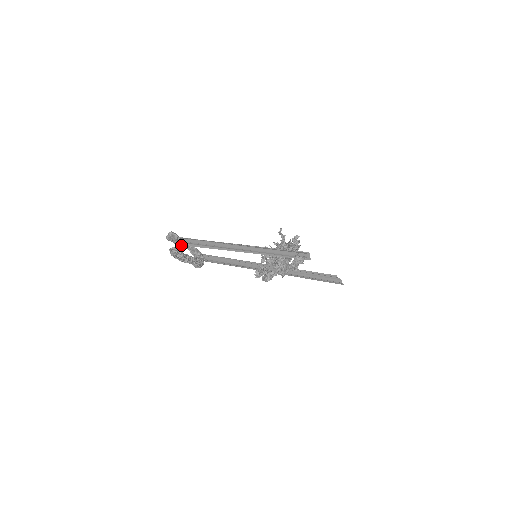
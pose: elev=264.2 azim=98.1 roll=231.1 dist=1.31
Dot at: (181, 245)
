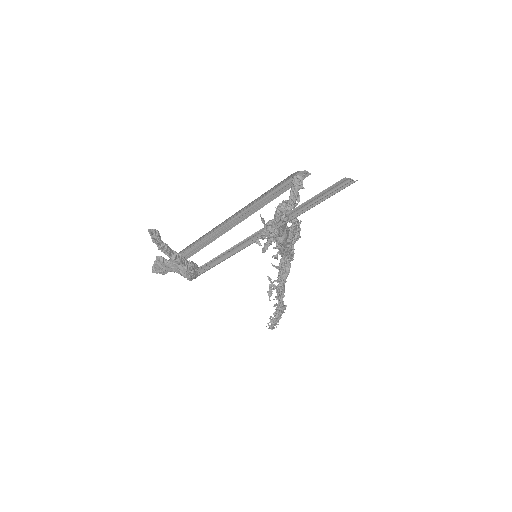
Dot at: (169, 269)
